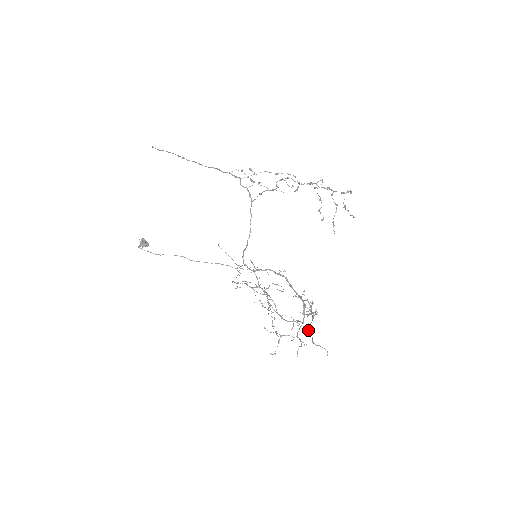
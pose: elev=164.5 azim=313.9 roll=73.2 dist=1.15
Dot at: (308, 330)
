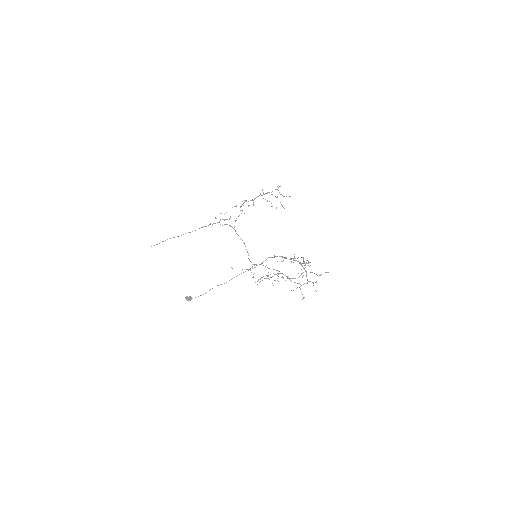
Dot at: (311, 272)
